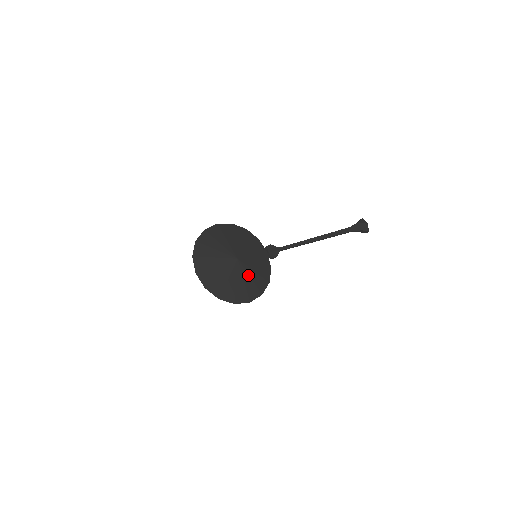
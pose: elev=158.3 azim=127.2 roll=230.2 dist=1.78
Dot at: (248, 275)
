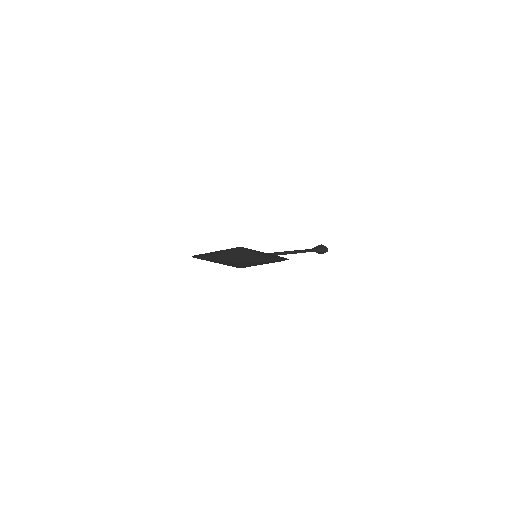
Dot at: occluded
